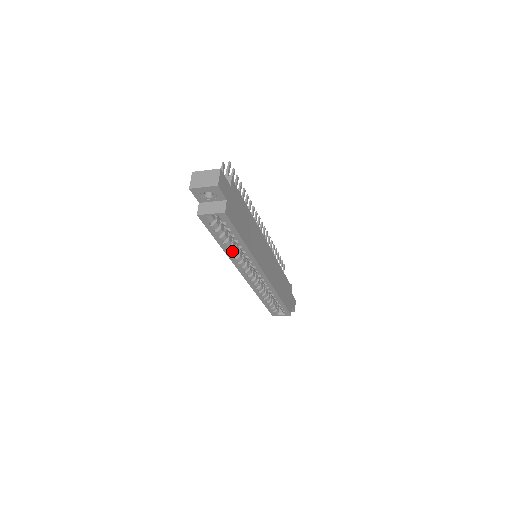
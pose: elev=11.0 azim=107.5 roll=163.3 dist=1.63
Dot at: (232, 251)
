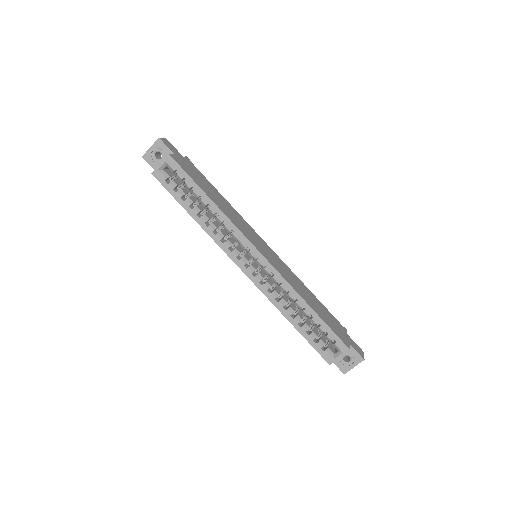
Dot at: (206, 221)
